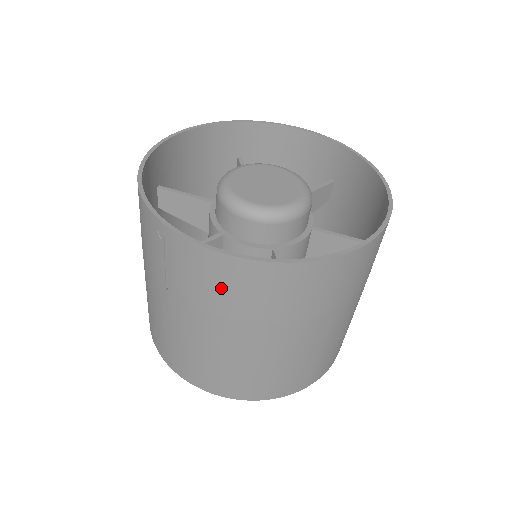
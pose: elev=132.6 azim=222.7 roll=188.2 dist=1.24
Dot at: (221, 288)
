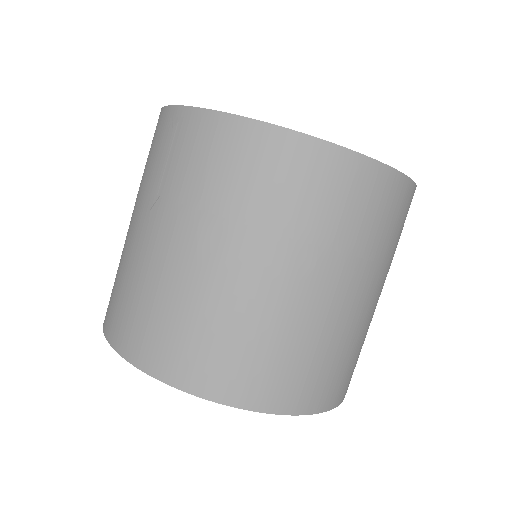
Dot at: (228, 170)
